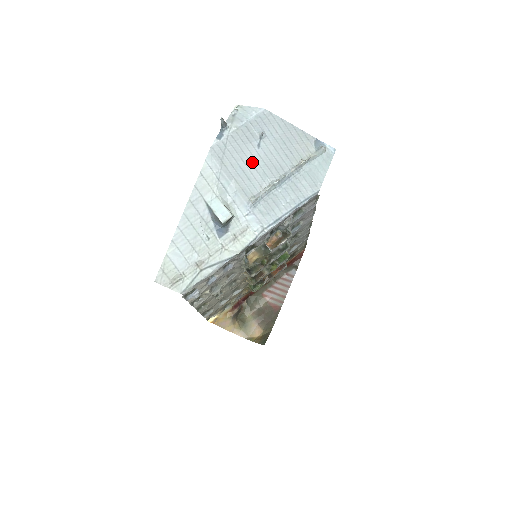
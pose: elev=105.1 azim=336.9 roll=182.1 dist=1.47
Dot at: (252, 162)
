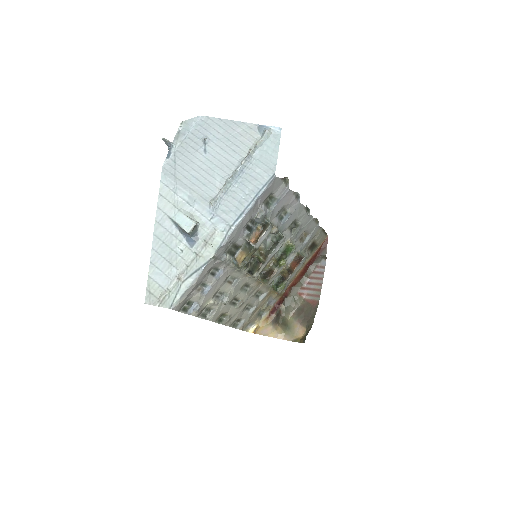
Dot at: (203, 168)
